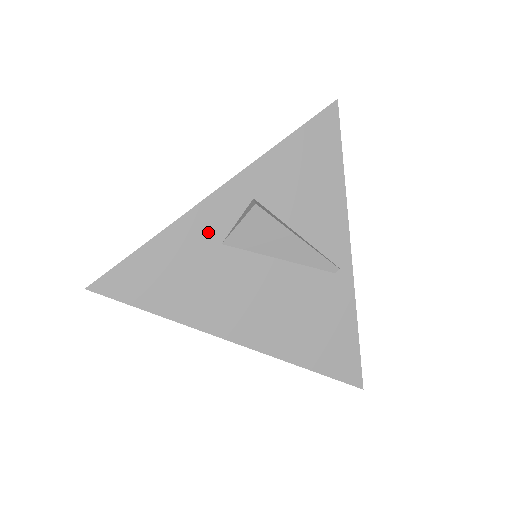
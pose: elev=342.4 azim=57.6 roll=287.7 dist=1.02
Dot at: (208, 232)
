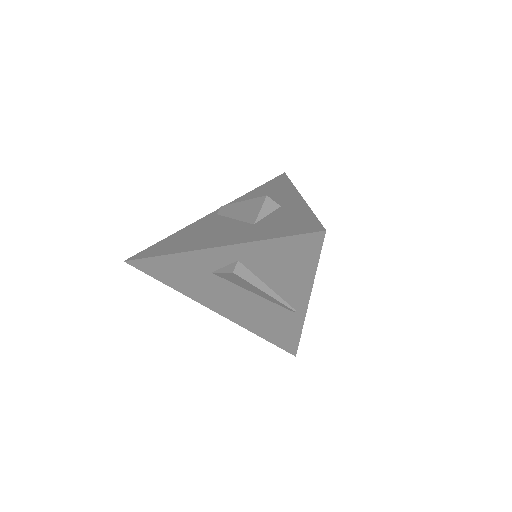
Dot at: (202, 265)
